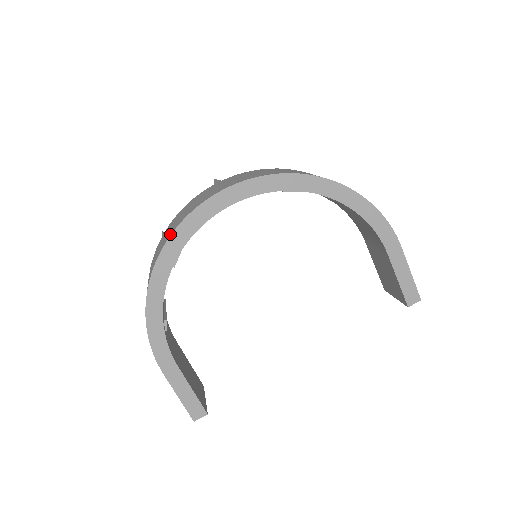
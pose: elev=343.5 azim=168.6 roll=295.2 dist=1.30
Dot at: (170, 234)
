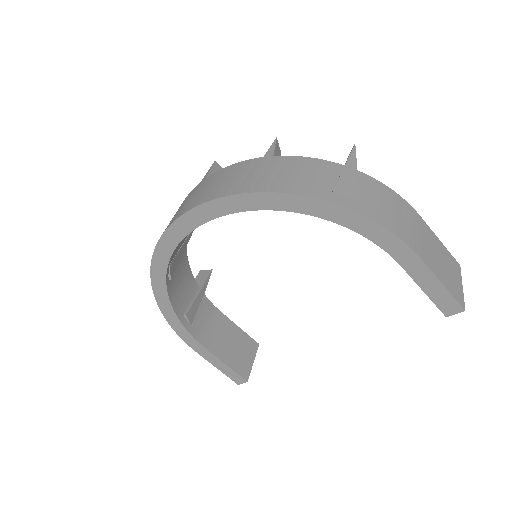
Dot at: (153, 256)
